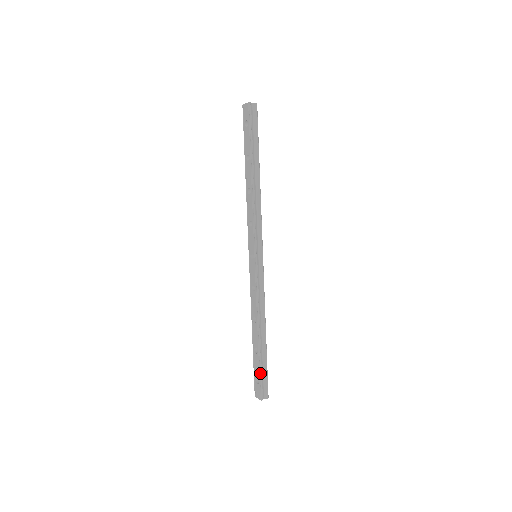
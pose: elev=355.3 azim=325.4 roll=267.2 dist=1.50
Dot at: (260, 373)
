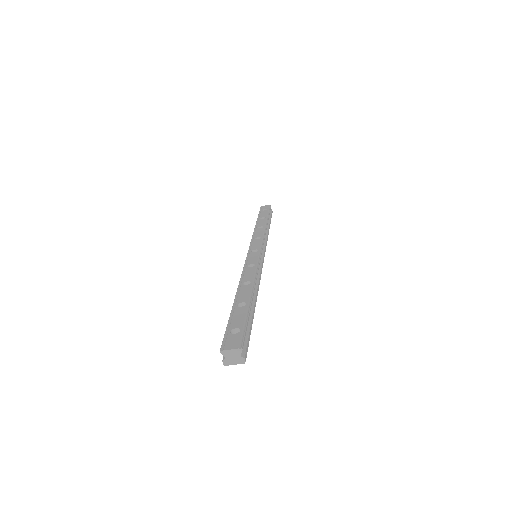
Dot at: (247, 320)
